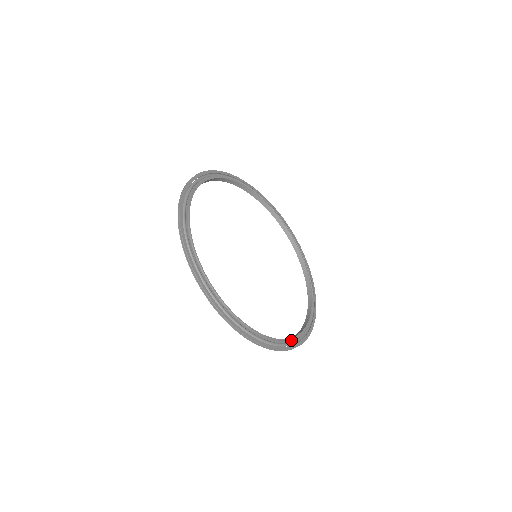
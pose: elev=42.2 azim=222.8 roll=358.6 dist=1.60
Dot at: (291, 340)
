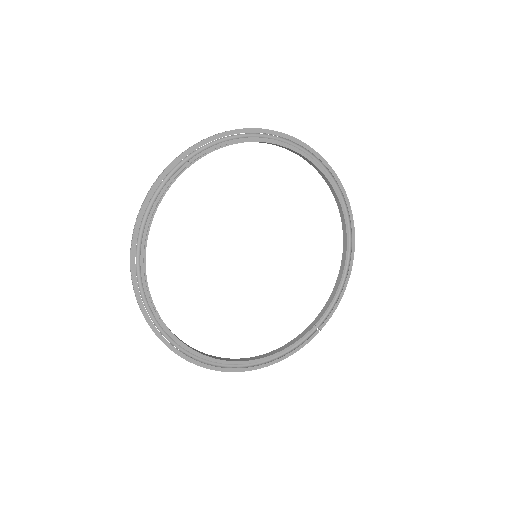
Dot at: (230, 362)
